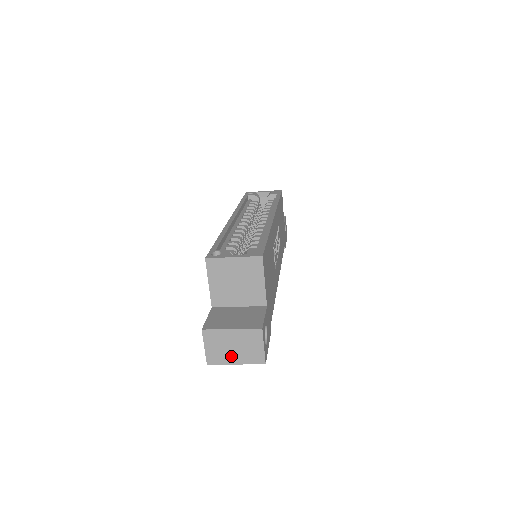
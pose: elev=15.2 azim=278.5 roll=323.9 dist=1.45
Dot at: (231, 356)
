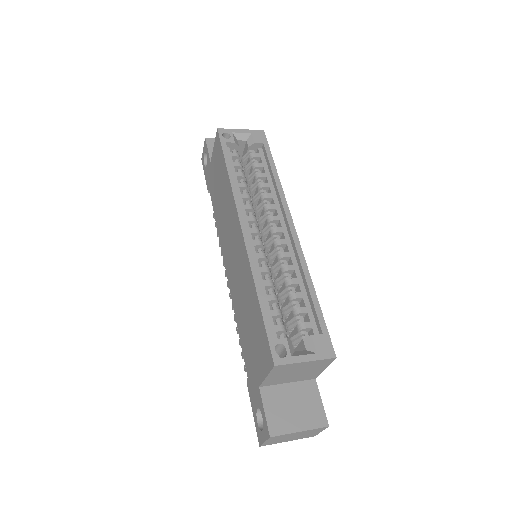
Dot at: (287, 440)
